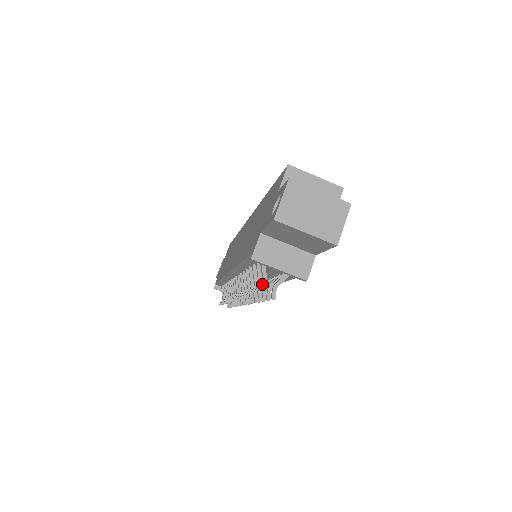
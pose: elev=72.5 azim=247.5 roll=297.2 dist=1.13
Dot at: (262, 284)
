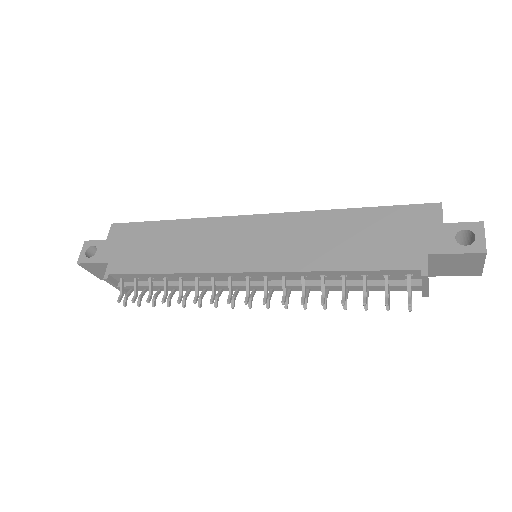
Dot at: occluded
